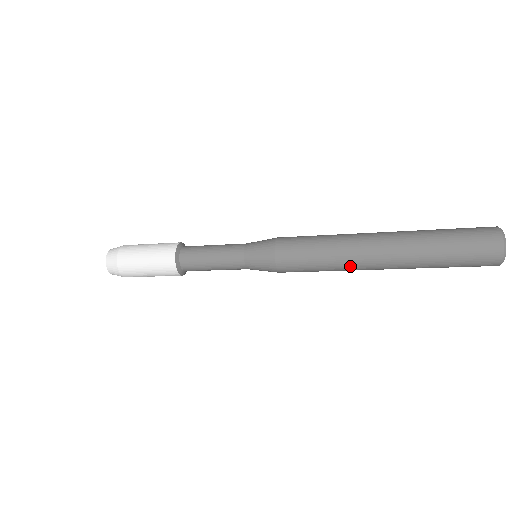
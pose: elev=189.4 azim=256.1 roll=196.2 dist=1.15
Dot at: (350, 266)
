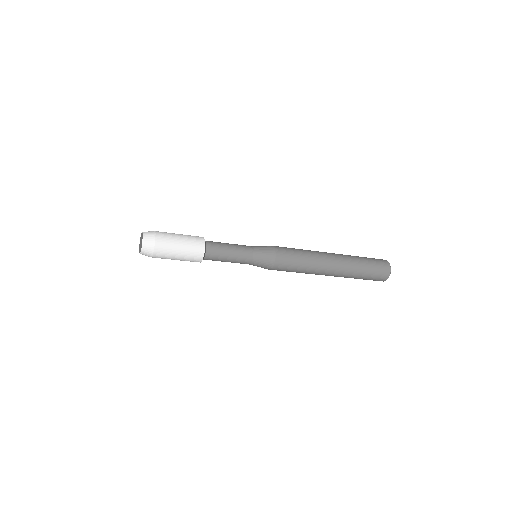
Dot at: occluded
